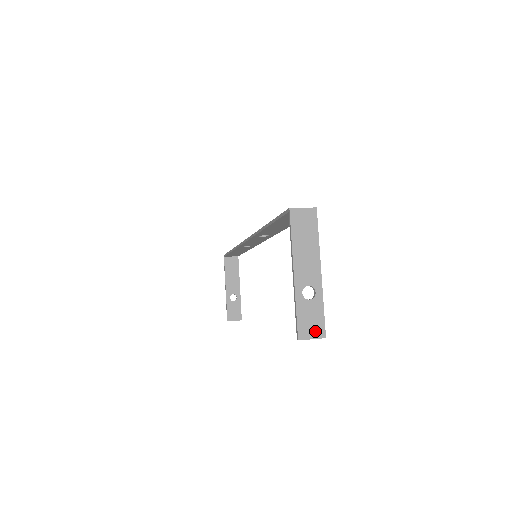
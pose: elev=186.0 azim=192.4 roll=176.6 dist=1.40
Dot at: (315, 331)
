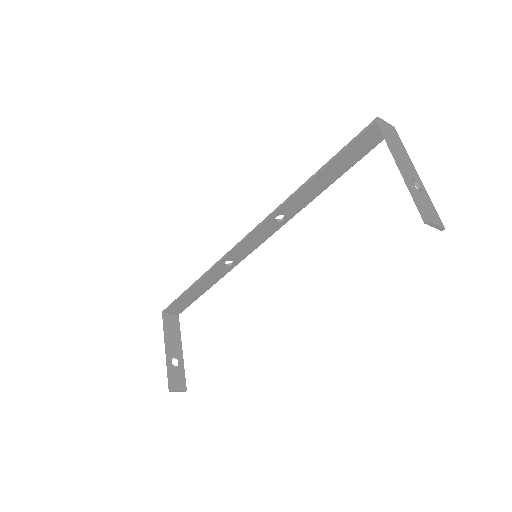
Dot at: (435, 219)
